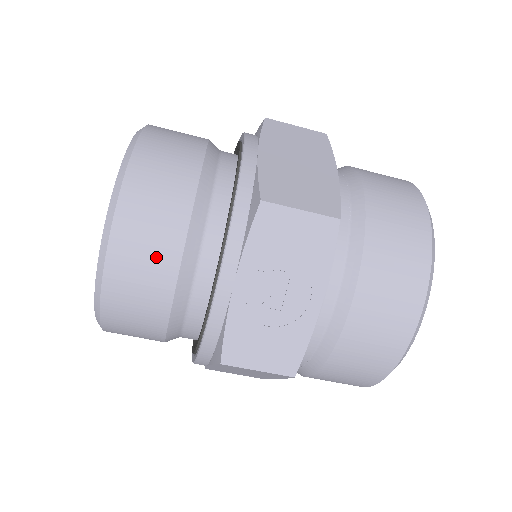
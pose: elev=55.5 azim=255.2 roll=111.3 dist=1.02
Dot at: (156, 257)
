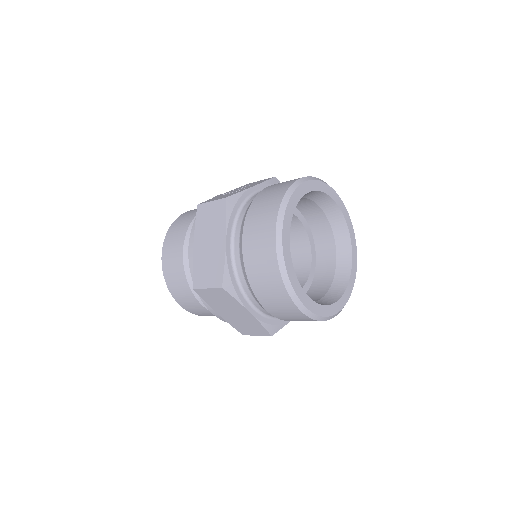
Dot at: occluded
